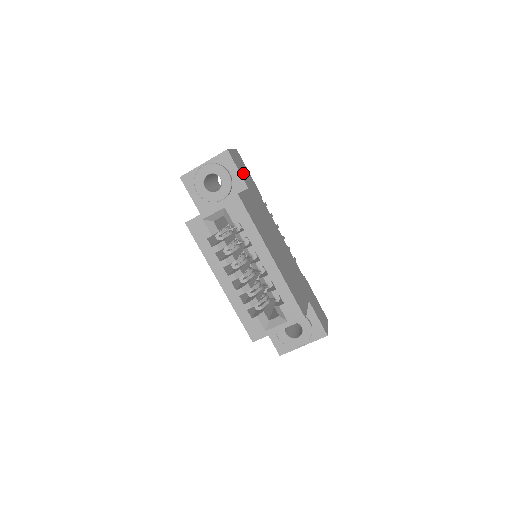
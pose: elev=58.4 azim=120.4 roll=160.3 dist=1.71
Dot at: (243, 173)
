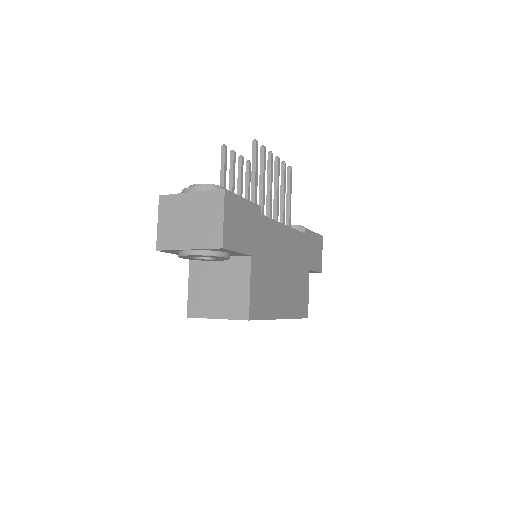
Dot at: (242, 235)
